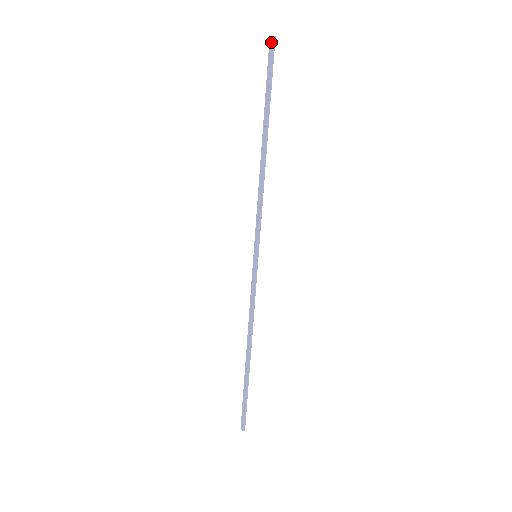
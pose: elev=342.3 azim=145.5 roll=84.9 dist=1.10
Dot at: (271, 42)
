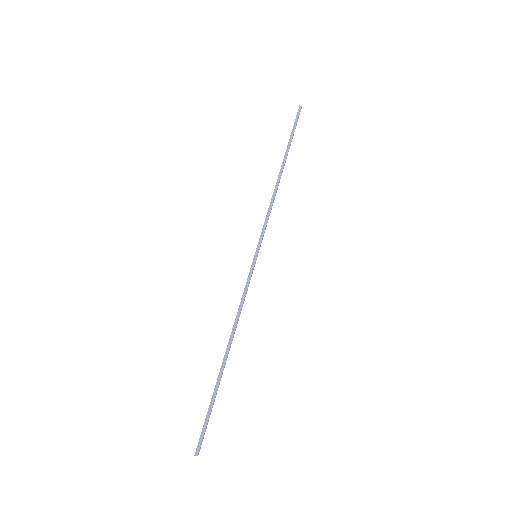
Dot at: (298, 110)
